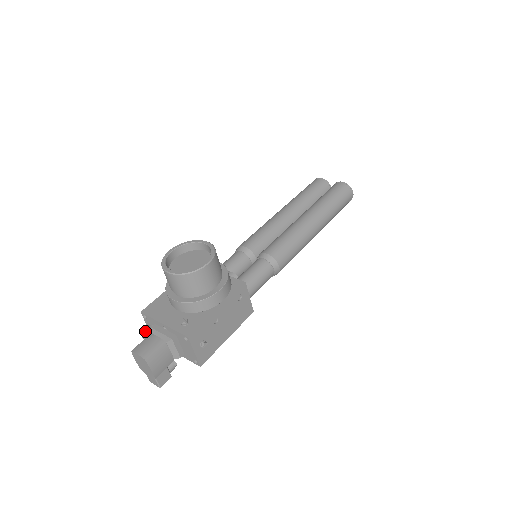
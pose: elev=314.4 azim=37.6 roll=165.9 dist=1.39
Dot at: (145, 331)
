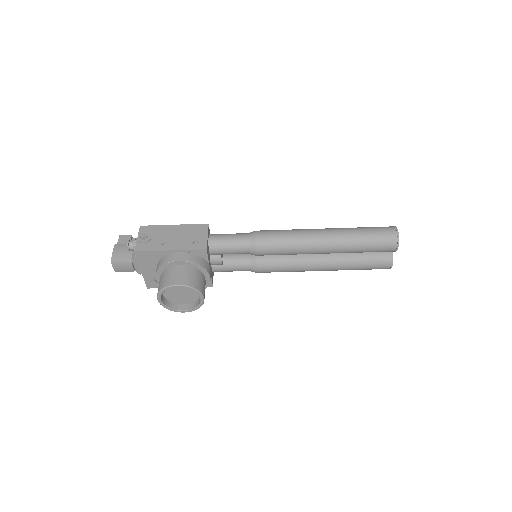
Dot at: (131, 249)
